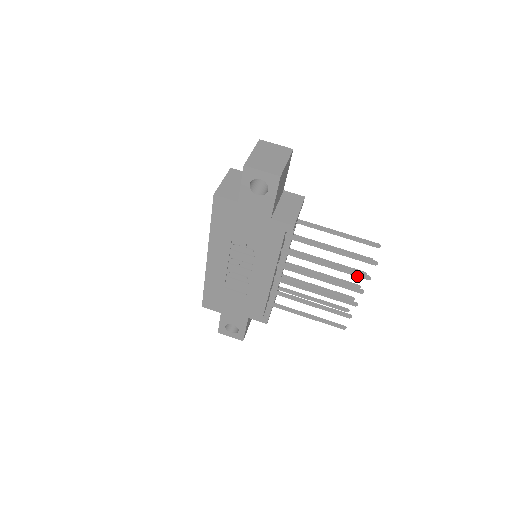
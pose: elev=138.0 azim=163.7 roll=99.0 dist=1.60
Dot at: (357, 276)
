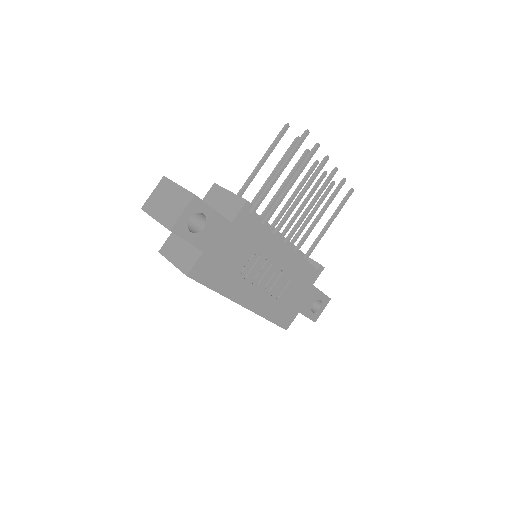
Dot at: (312, 156)
